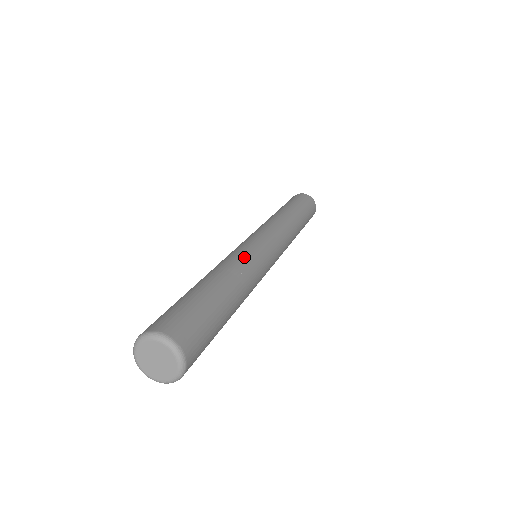
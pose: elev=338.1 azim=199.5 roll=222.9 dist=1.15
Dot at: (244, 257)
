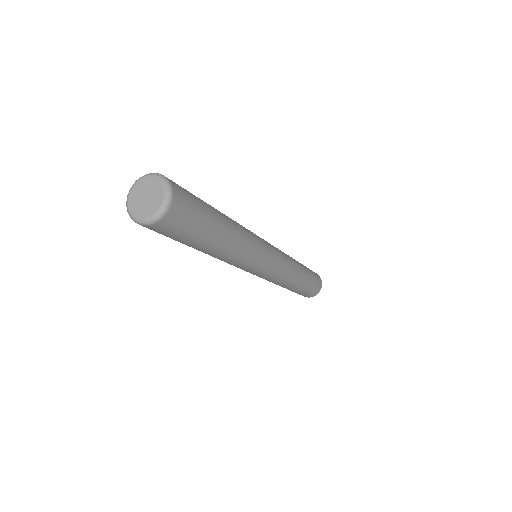
Dot at: (253, 238)
